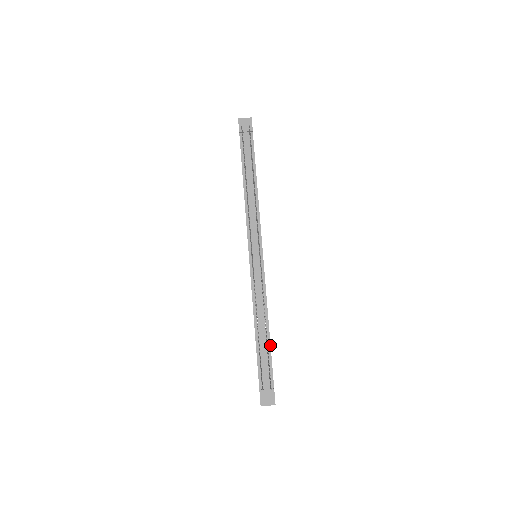
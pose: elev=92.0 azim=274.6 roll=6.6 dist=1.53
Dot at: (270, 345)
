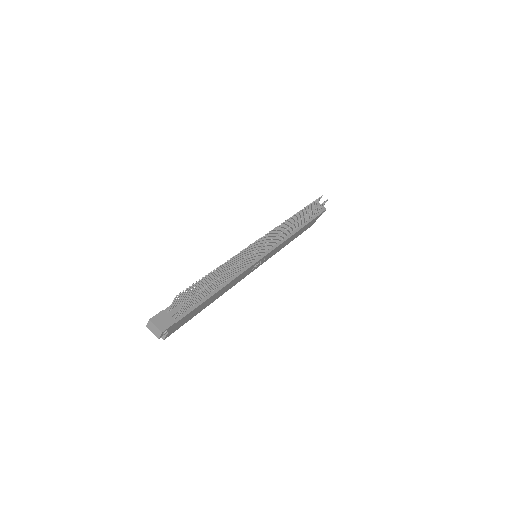
Dot at: (208, 298)
